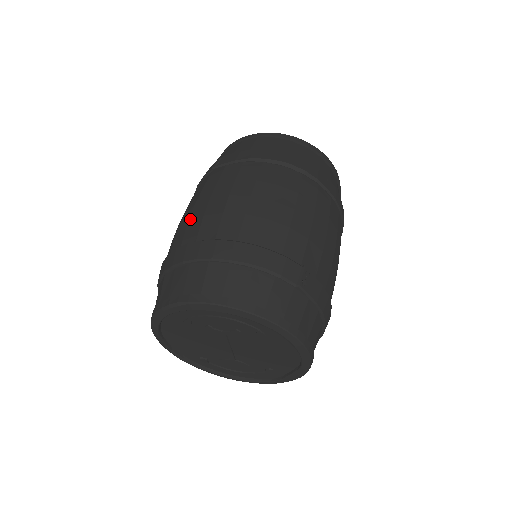
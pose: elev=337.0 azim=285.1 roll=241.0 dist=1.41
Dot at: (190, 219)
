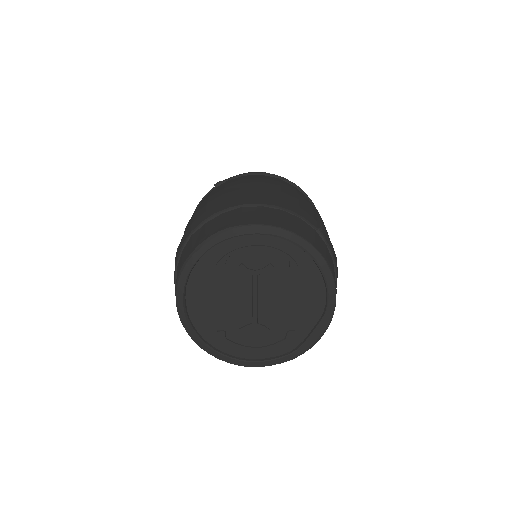
Dot at: (208, 201)
